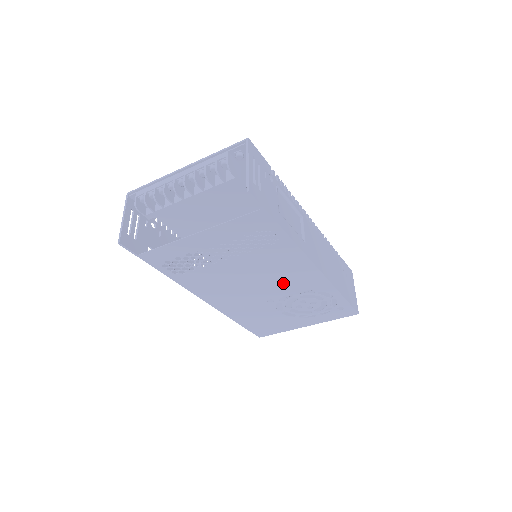
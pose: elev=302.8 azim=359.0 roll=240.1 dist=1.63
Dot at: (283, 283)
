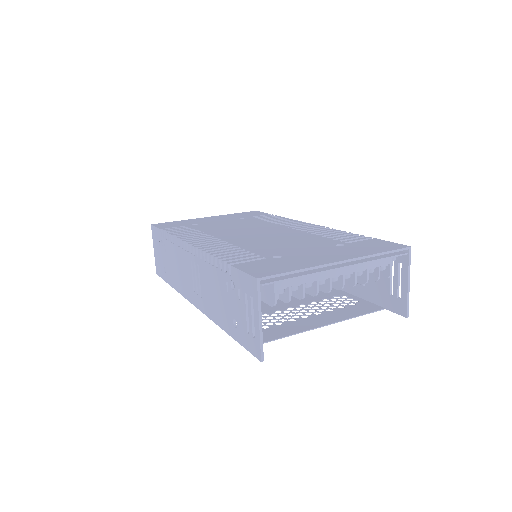
Dot at: occluded
